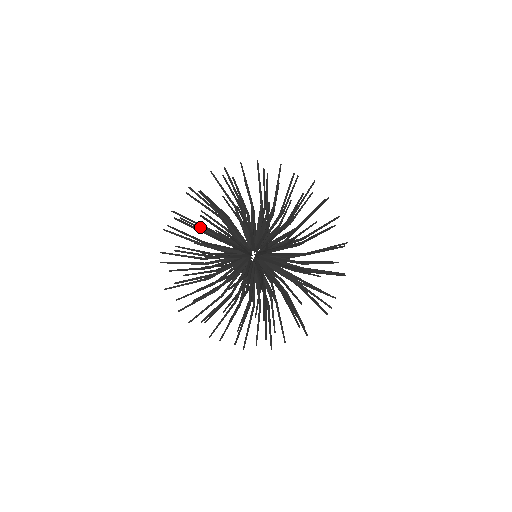
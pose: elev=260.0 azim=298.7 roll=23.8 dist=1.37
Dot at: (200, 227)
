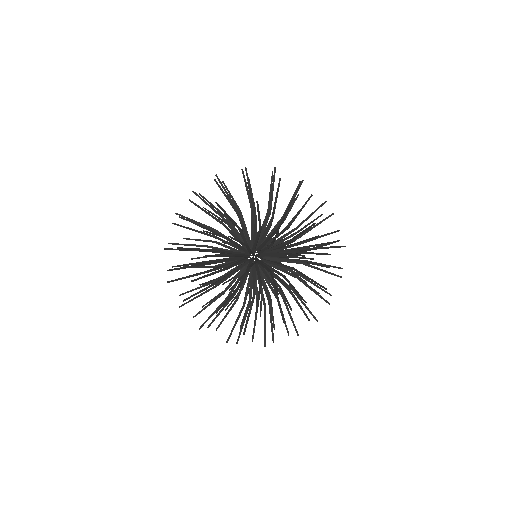
Dot at: (200, 240)
